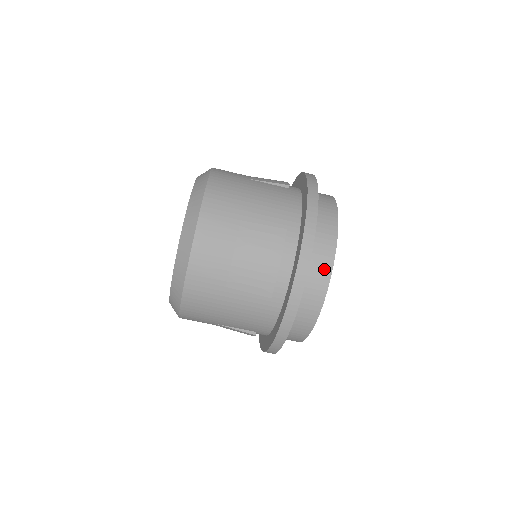
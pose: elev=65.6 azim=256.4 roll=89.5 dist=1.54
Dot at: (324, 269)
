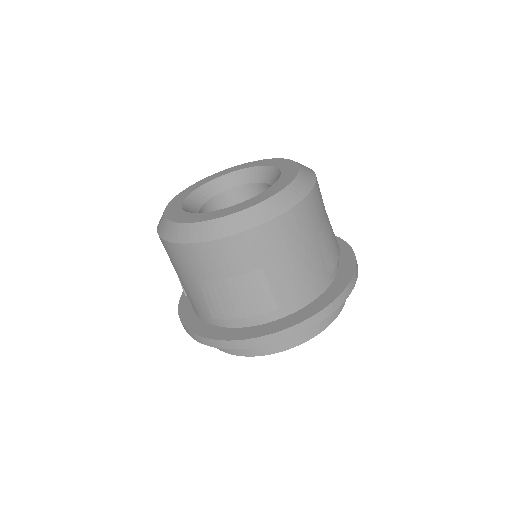
Dot at: occluded
